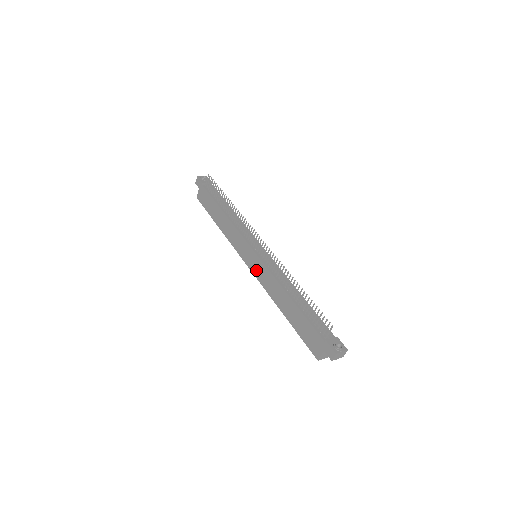
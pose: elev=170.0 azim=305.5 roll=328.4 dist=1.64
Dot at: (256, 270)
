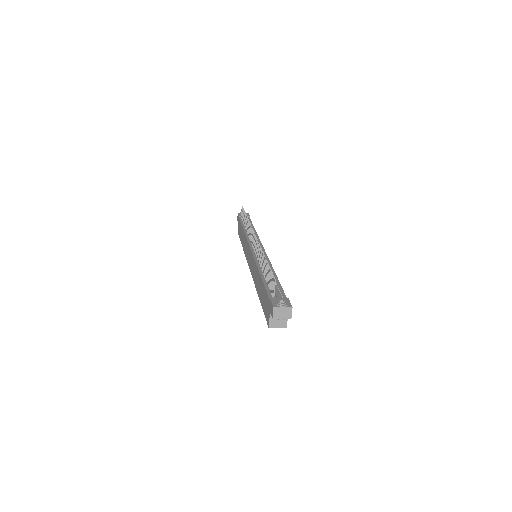
Dot at: (251, 266)
